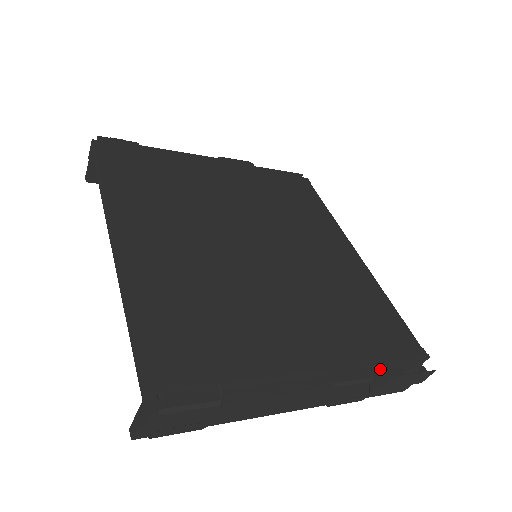
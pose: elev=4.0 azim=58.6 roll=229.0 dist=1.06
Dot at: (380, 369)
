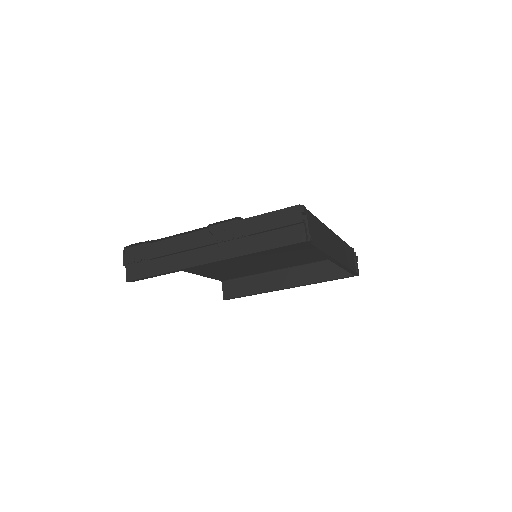
Dot at: occluded
